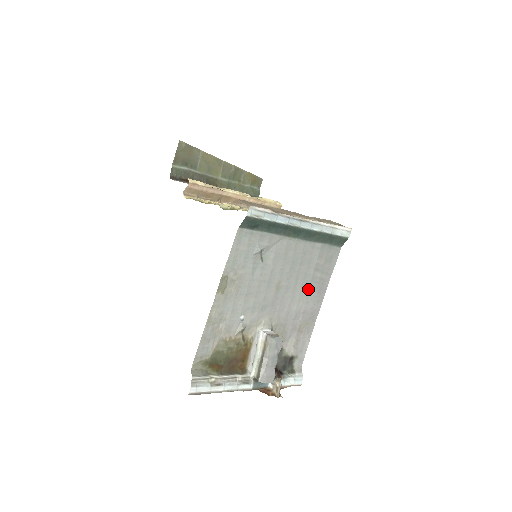
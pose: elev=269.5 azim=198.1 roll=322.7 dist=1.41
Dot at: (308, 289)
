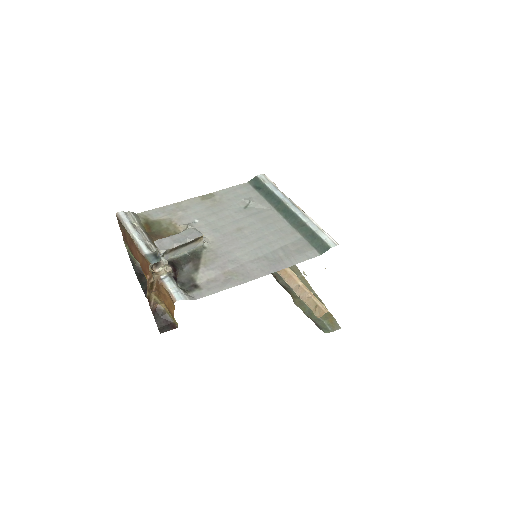
Dot at: (262, 255)
